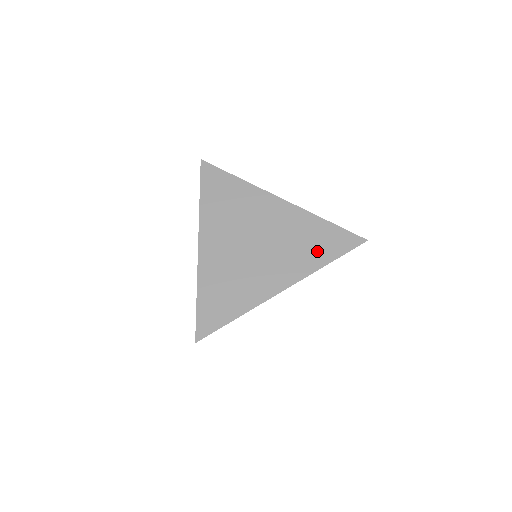
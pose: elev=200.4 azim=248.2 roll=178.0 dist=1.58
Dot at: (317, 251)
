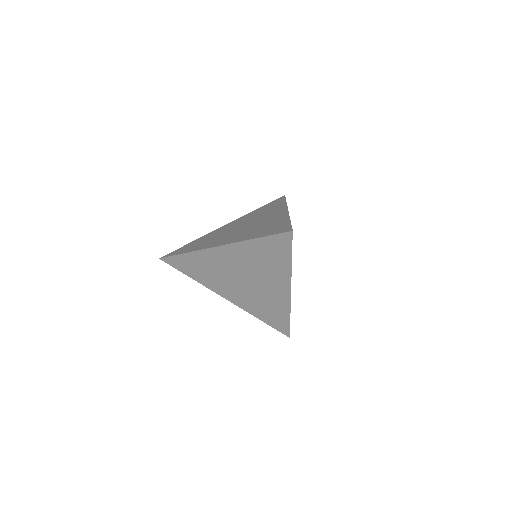
Dot at: (276, 260)
